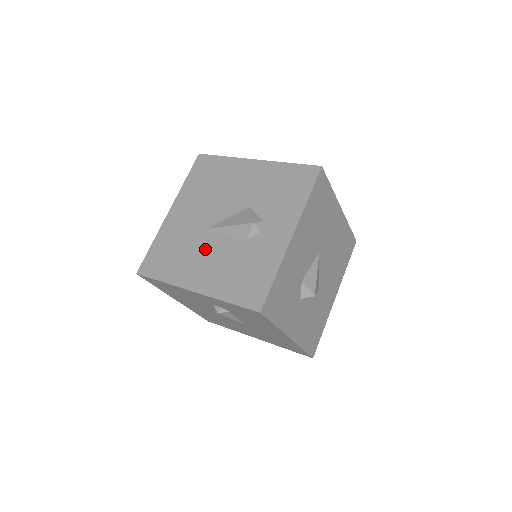
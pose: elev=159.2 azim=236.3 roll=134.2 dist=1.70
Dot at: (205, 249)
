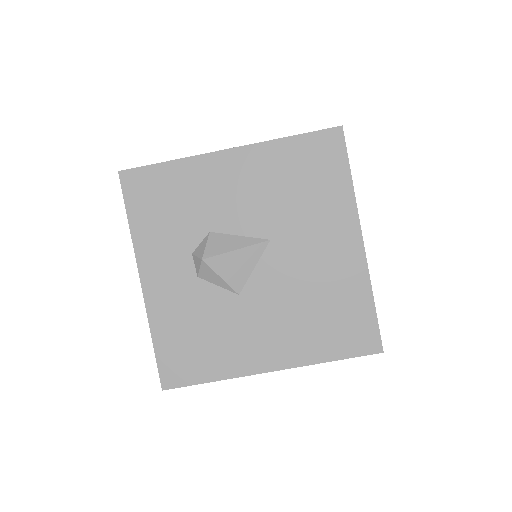
Dot at: occluded
